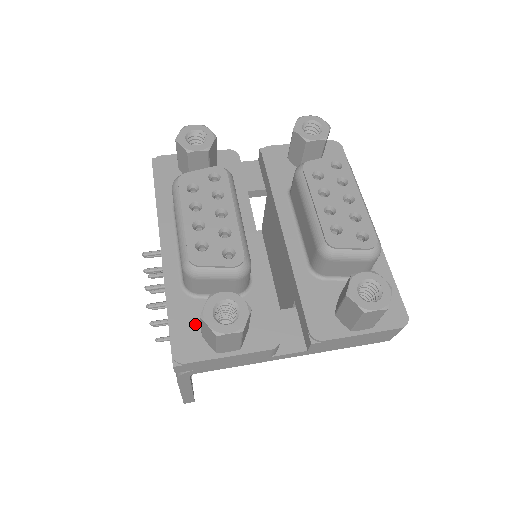
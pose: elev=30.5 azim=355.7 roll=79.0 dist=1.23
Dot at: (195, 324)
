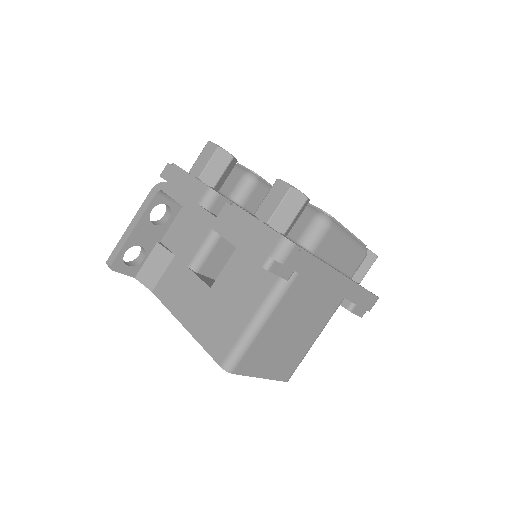
Dot at: occluded
